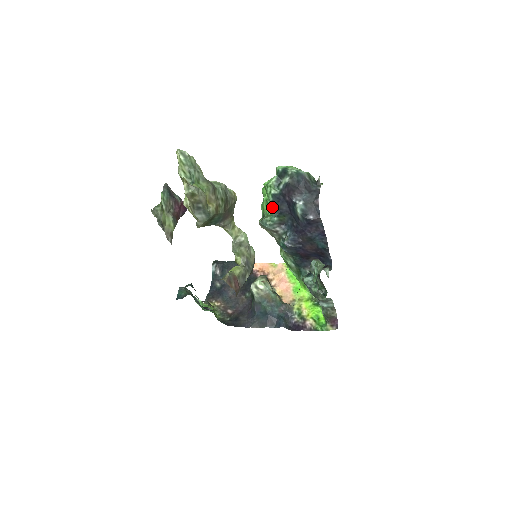
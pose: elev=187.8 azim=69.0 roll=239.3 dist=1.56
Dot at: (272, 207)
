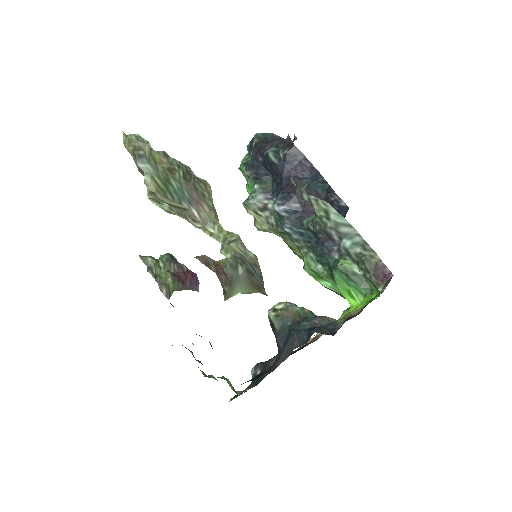
Dot at: (249, 178)
